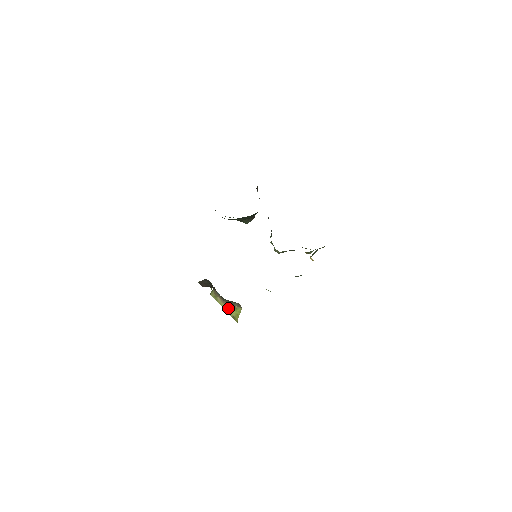
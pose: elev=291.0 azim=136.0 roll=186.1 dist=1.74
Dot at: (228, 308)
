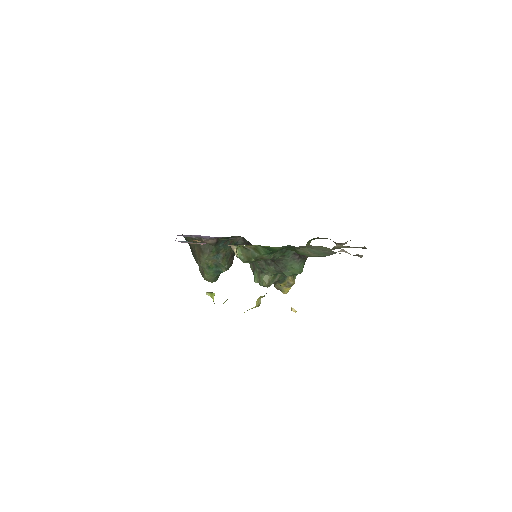
Dot at: occluded
